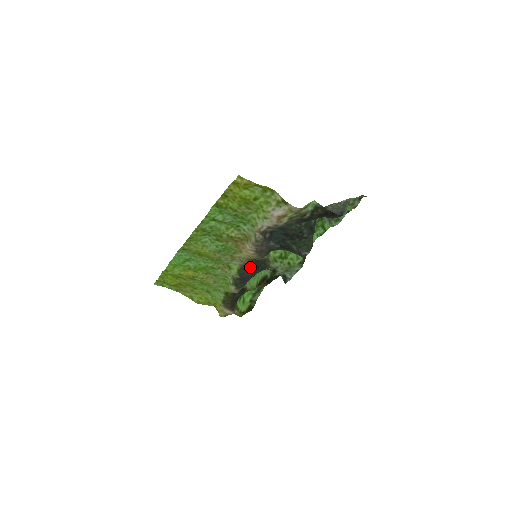
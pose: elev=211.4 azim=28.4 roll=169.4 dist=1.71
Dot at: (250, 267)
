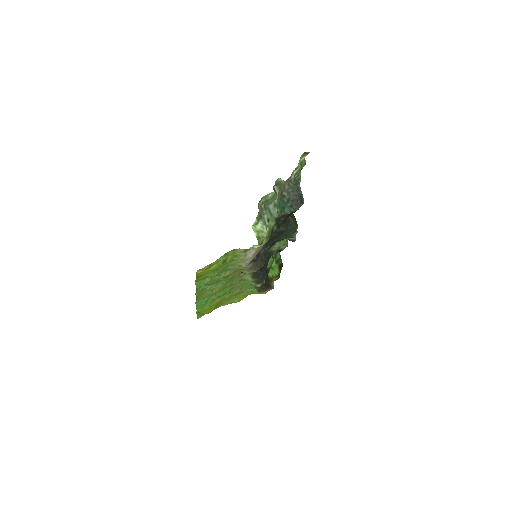
Dot at: (259, 269)
